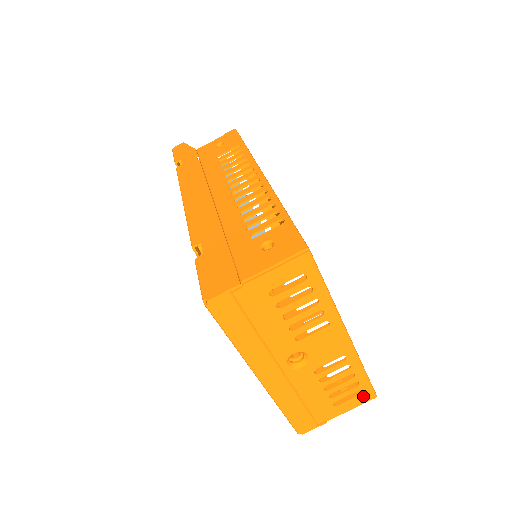
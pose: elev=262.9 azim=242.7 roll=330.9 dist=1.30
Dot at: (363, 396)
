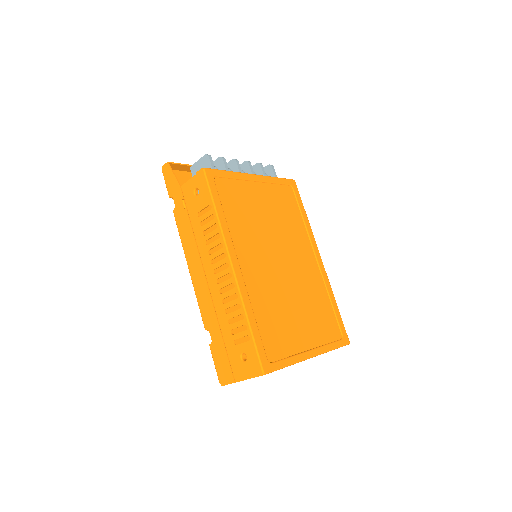
Dot at: occluded
